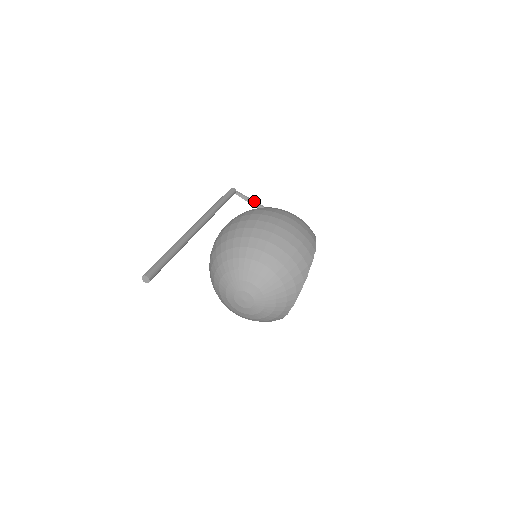
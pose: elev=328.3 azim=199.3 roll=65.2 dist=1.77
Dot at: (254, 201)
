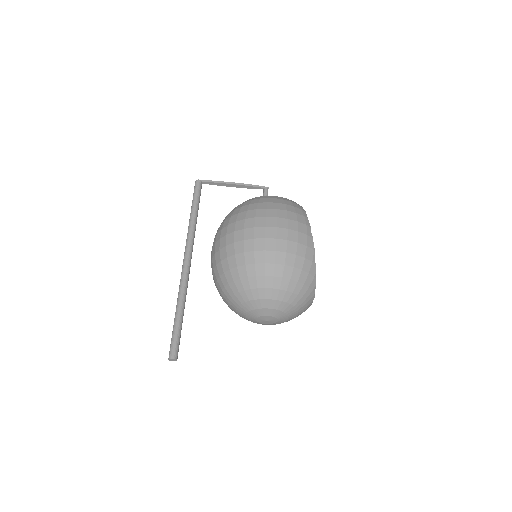
Dot at: (225, 182)
